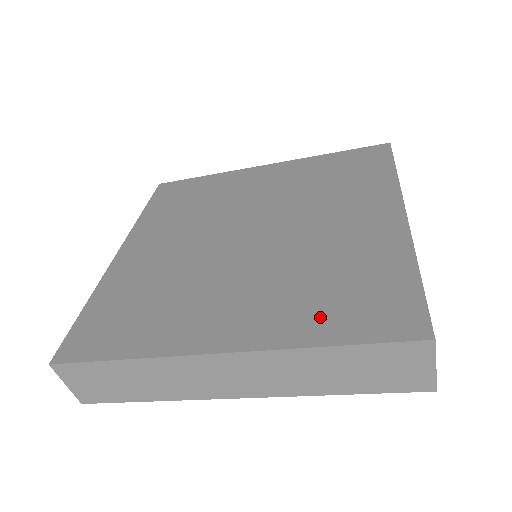
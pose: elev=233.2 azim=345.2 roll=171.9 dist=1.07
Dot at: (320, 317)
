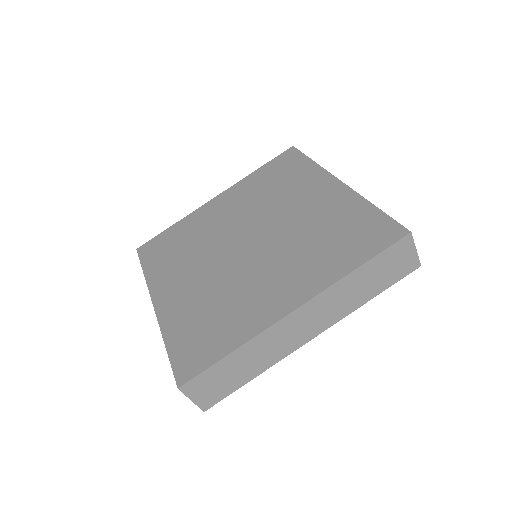
Dot at: (183, 328)
